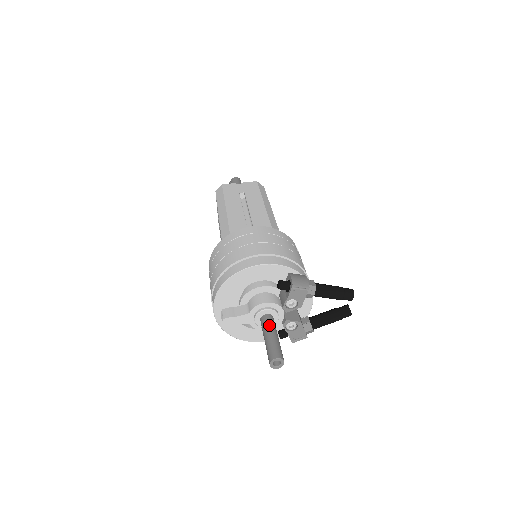
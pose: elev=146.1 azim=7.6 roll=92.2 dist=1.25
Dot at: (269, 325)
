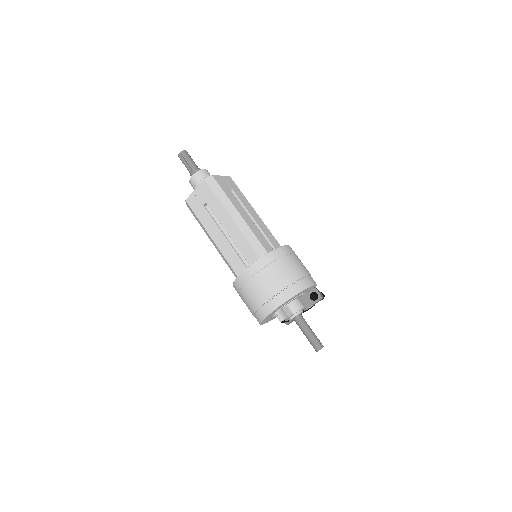
Dot at: (306, 323)
